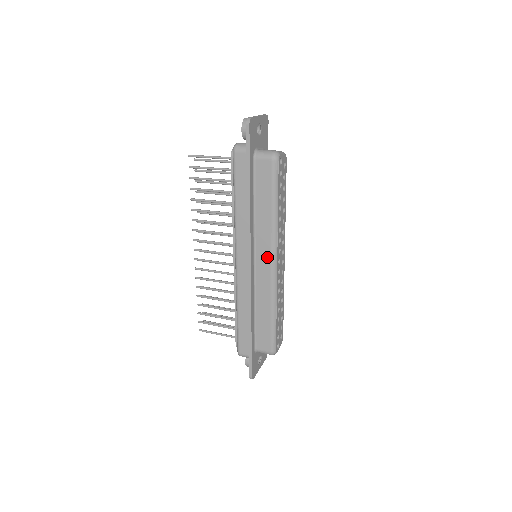
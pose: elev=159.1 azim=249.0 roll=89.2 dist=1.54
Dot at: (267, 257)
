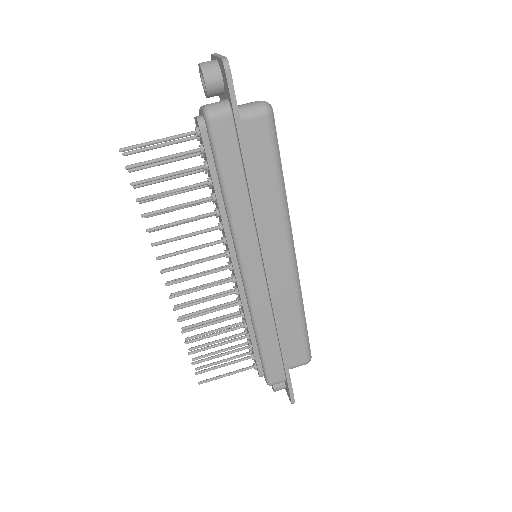
Dot at: (283, 251)
